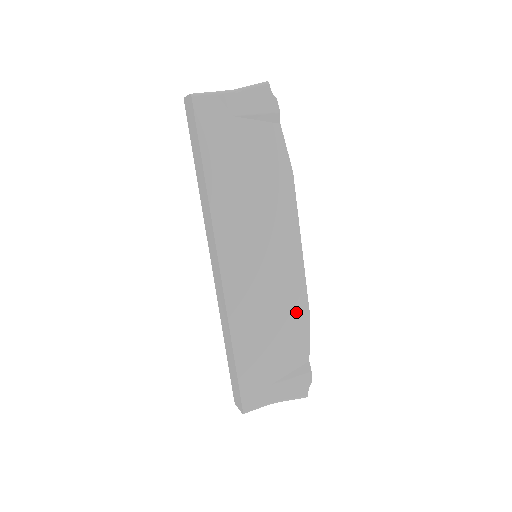
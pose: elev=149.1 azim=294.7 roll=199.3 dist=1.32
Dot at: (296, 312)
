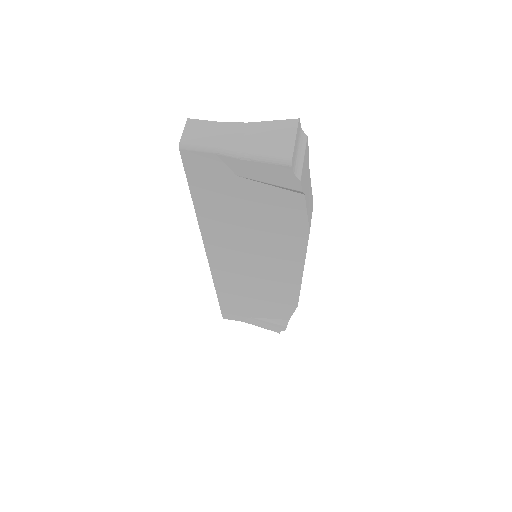
Dot at: (284, 299)
